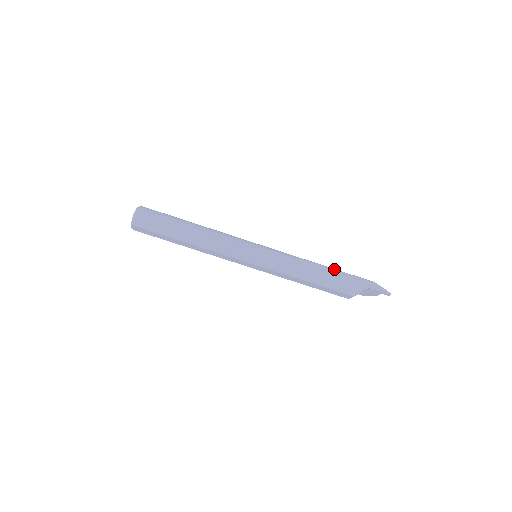
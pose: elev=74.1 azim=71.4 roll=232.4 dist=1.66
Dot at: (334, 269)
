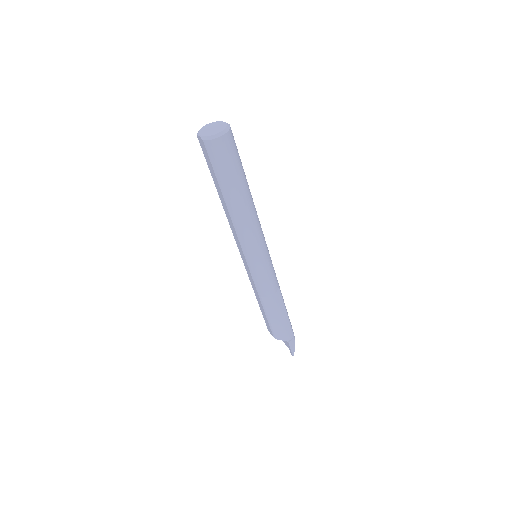
Dot at: (287, 313)
